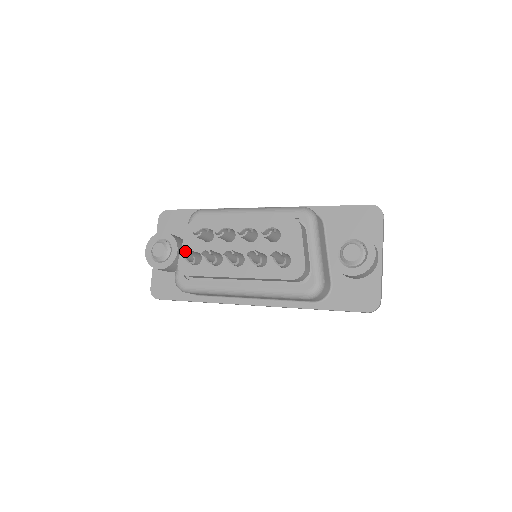
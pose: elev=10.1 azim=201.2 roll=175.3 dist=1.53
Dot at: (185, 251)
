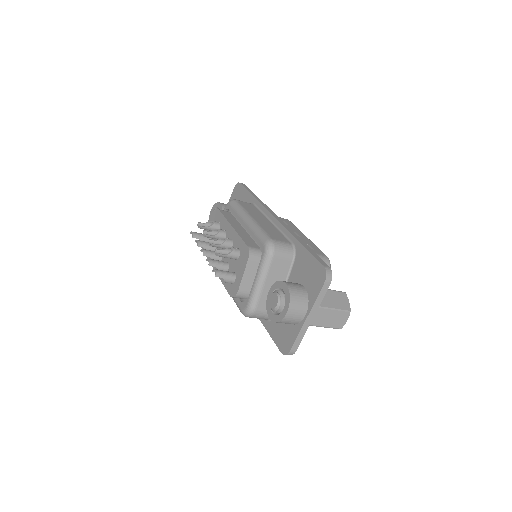
Dot at: (196, 233)
